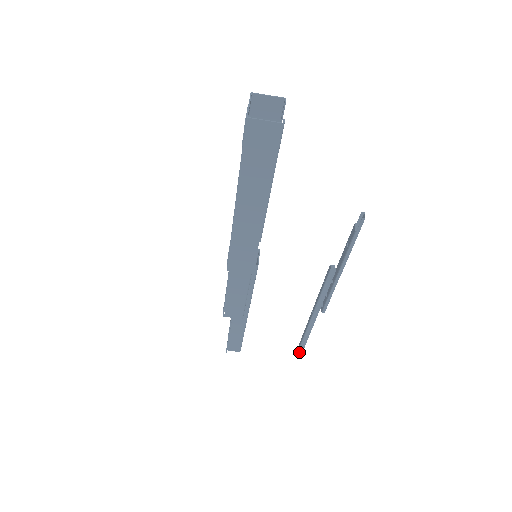
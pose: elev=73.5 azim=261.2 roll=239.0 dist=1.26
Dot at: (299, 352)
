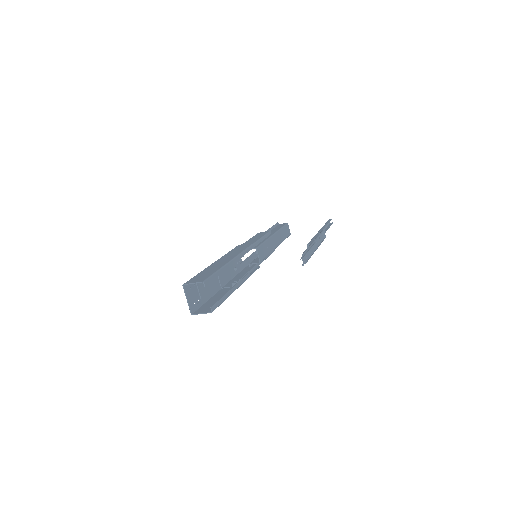
Dot at: (330, 224)
